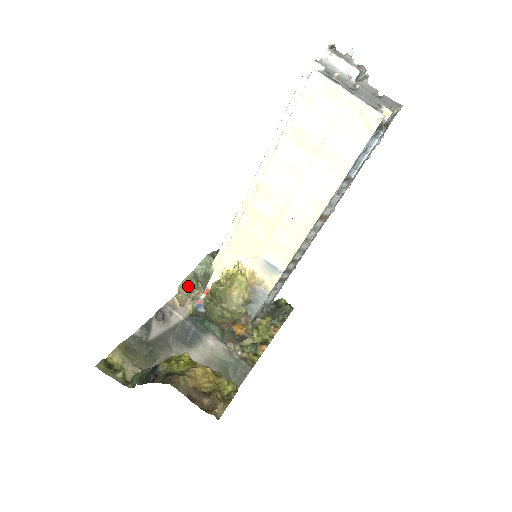
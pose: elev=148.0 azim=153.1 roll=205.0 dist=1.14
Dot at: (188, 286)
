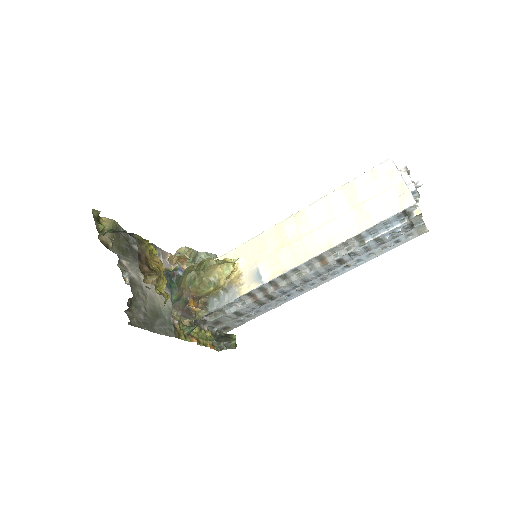
Dot at: (186, 253)
